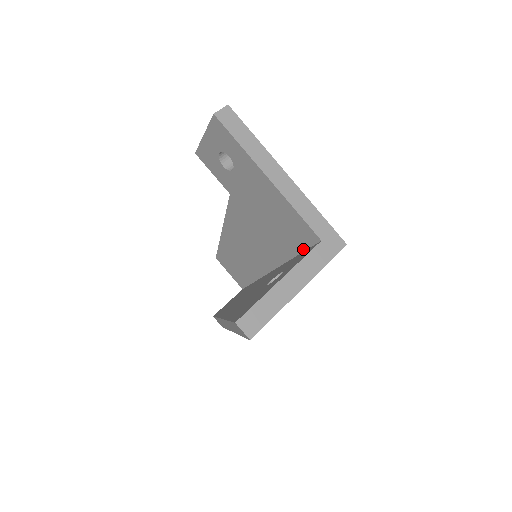
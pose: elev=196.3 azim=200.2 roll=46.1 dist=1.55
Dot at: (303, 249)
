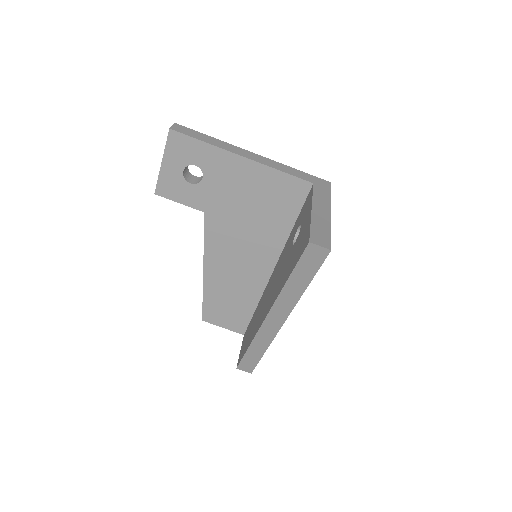
Dot at: (298, 211)
